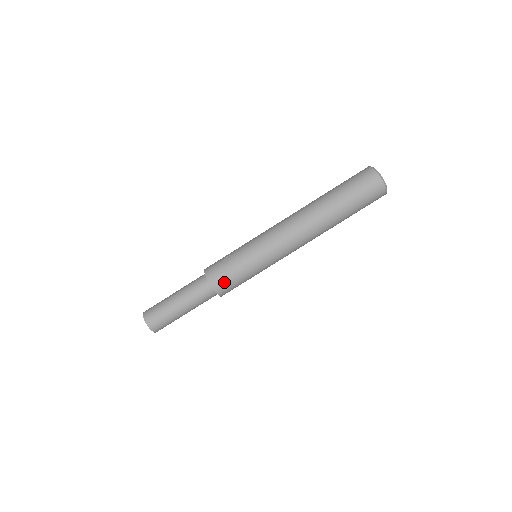
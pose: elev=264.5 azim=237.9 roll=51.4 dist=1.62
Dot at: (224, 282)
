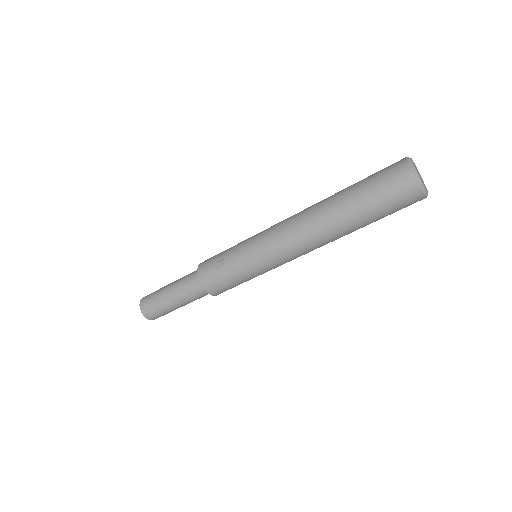
Dot at: (220, 289)
